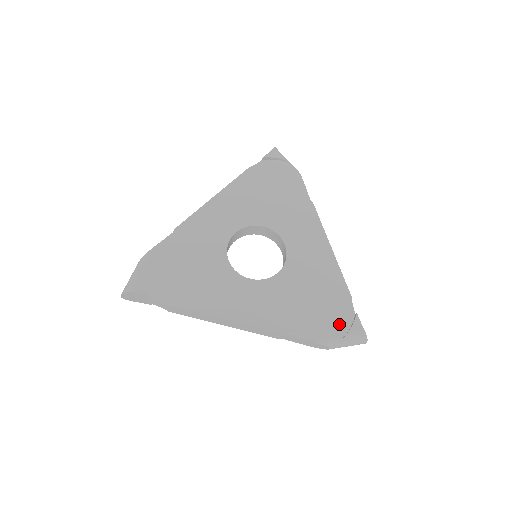
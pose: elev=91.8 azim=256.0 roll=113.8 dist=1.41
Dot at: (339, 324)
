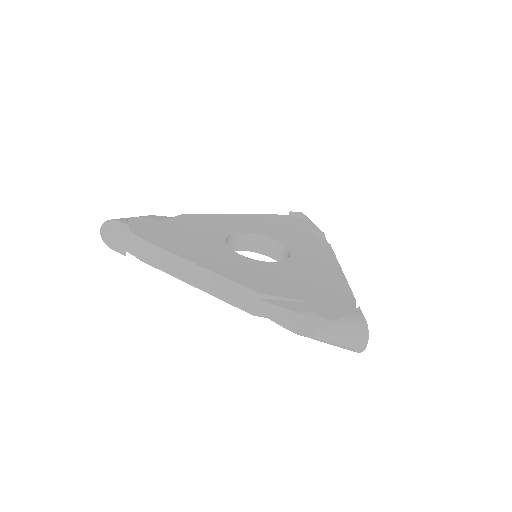
Dot at: (334, 310)
